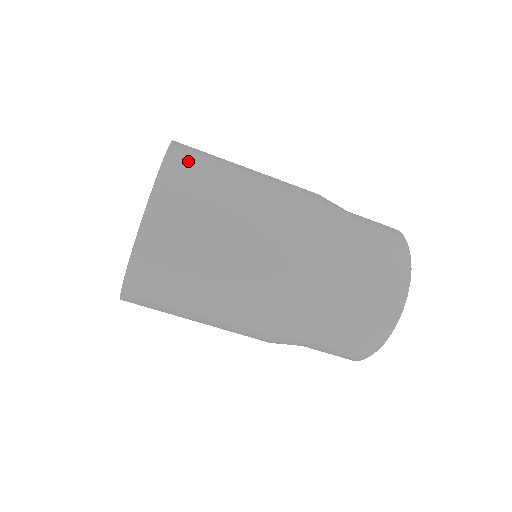
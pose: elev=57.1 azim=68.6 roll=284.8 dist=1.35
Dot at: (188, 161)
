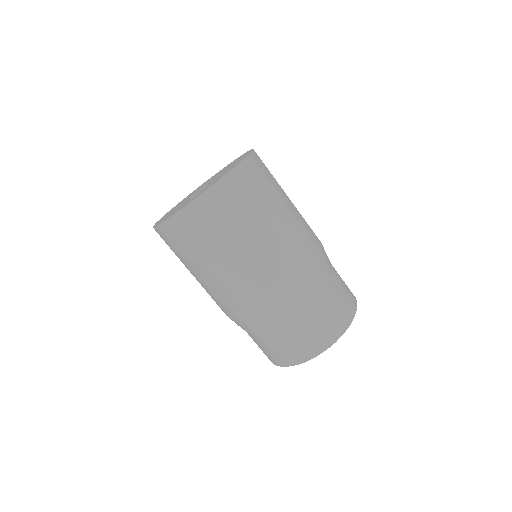
Dot at: occluded
